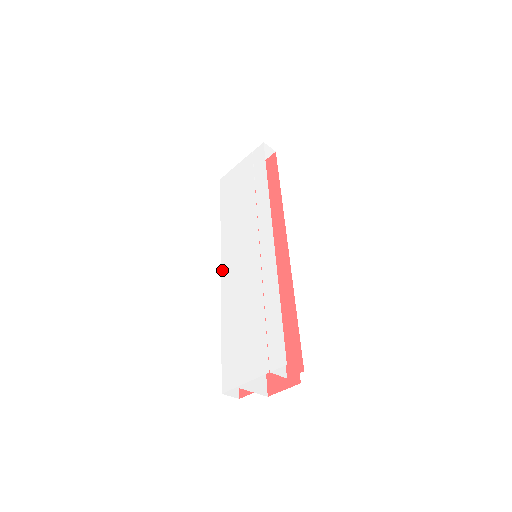
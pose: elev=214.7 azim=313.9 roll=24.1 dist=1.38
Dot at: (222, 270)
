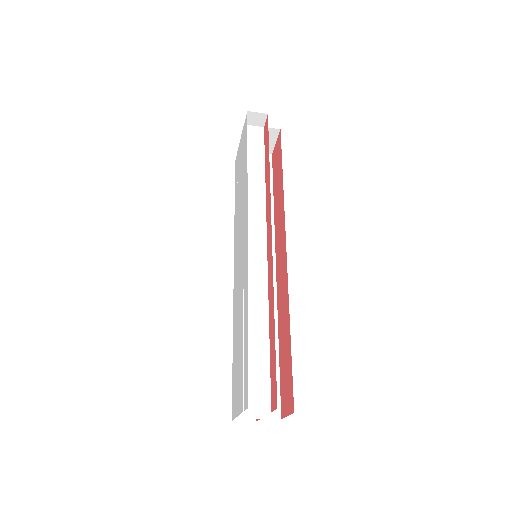
Dot at: occluded
